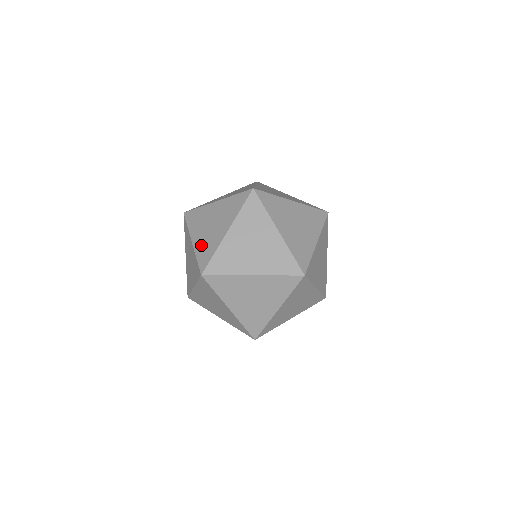
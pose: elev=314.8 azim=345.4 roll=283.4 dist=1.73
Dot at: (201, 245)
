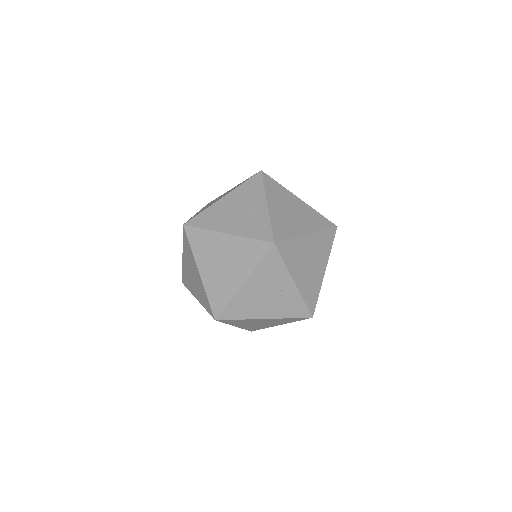
Dot at: occluded
